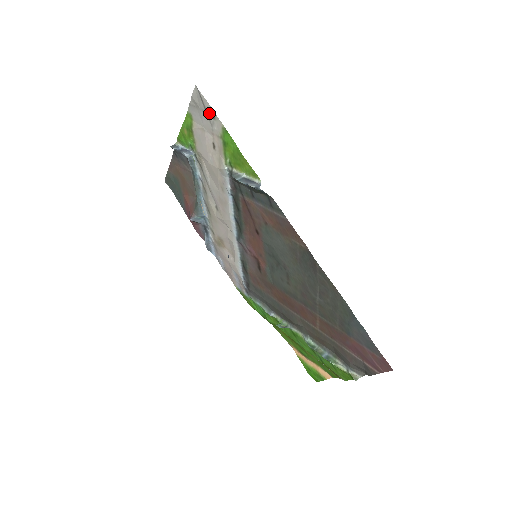
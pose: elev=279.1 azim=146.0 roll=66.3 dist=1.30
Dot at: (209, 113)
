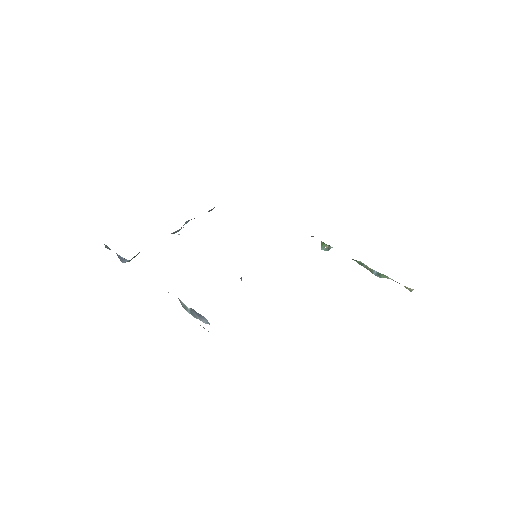
Dot at: occluded
